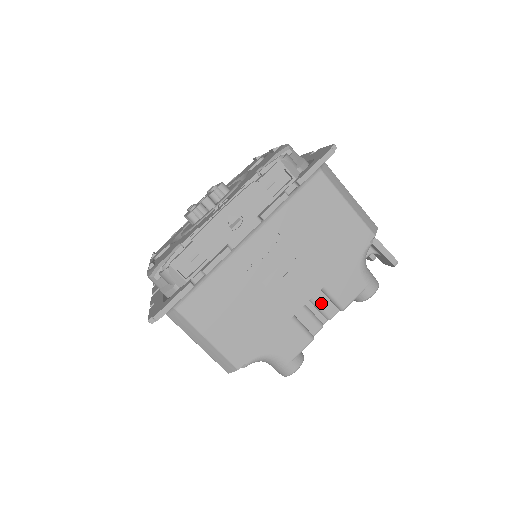
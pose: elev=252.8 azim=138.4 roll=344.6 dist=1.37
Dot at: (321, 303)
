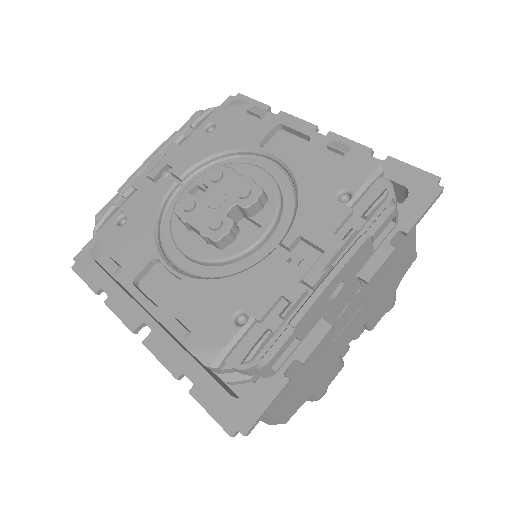
Dot at: occluded
